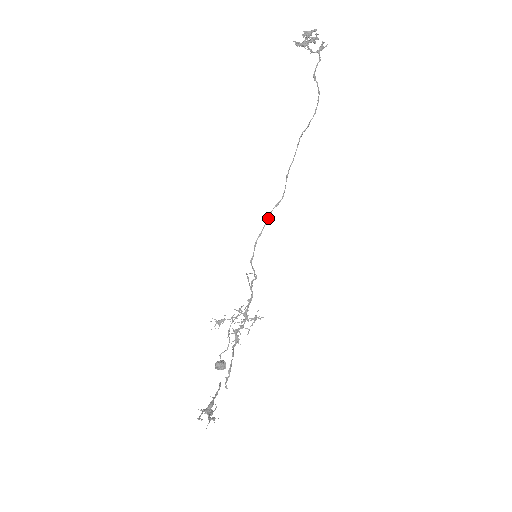
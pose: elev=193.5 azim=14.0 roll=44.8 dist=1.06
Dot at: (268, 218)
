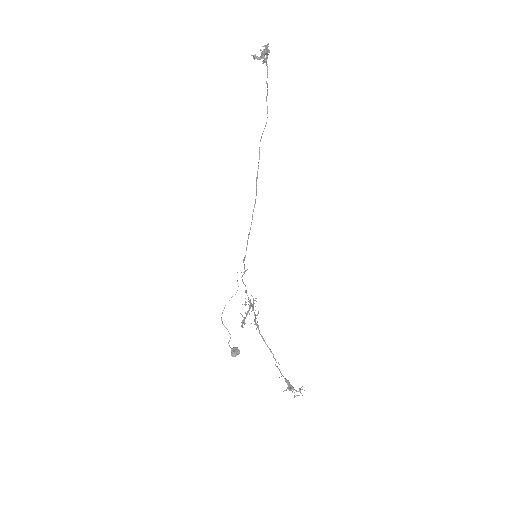
Dot at: occluded
